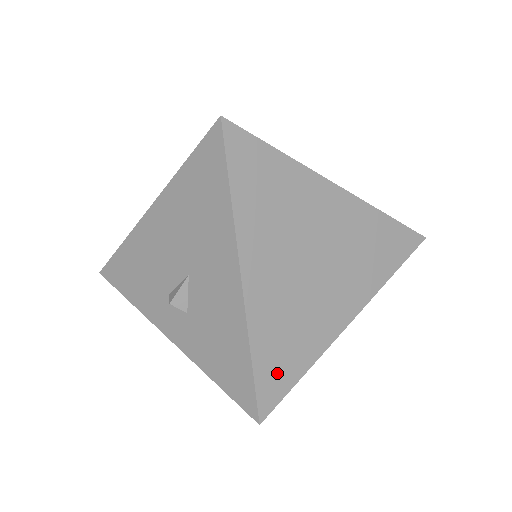
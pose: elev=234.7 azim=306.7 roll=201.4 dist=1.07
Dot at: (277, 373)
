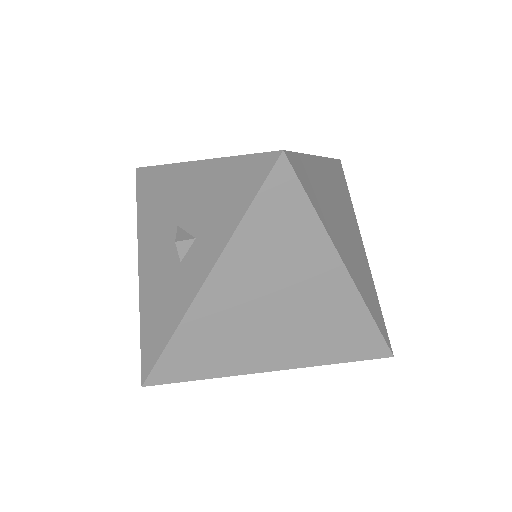
Dot at: occluded
